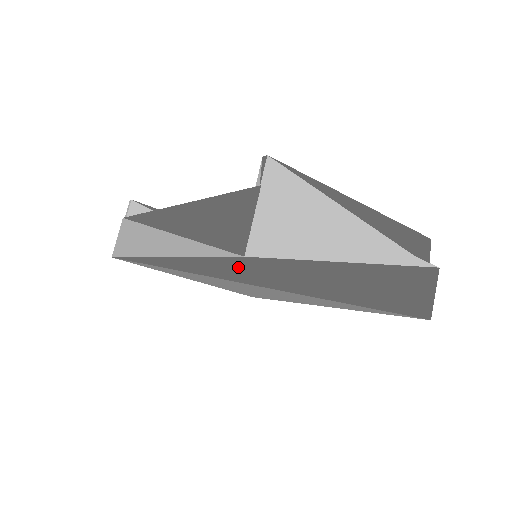
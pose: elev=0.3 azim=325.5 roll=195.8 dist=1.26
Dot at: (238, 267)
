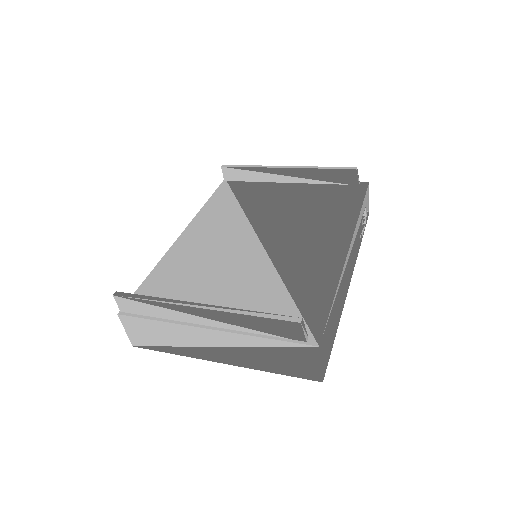
Dot at: occluded
